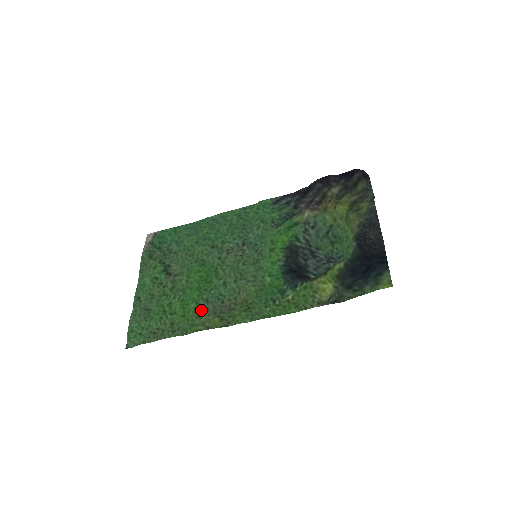
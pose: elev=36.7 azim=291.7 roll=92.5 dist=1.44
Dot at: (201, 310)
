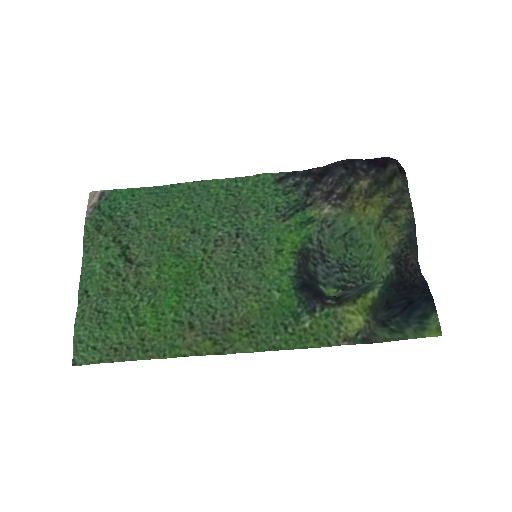
Dot at: (184, 325)
